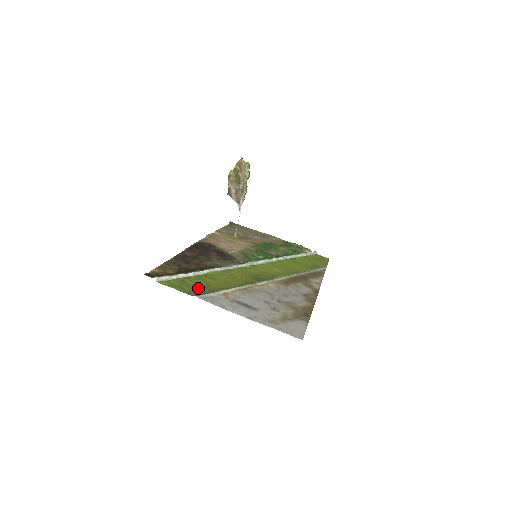
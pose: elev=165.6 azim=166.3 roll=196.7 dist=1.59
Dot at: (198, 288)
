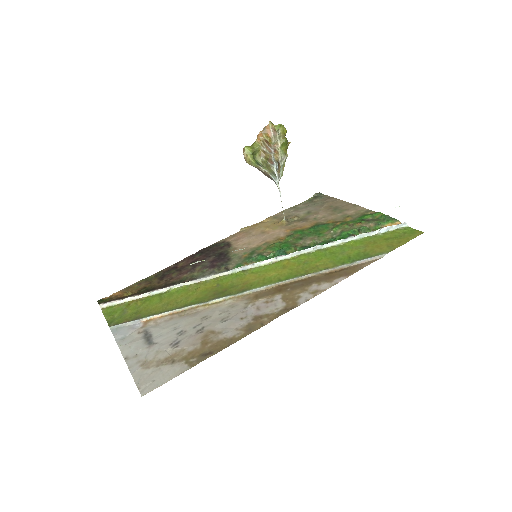
Dot at: (128, 314)
